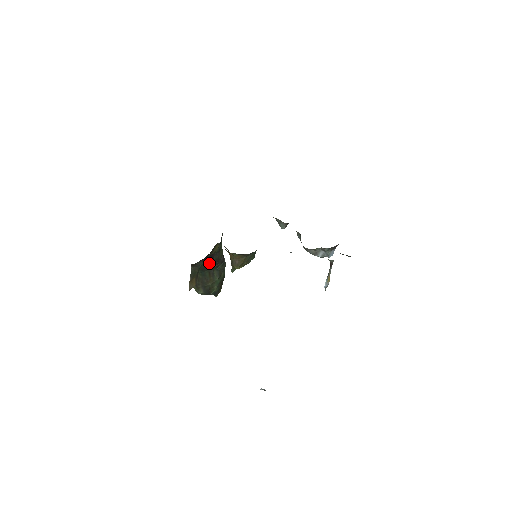
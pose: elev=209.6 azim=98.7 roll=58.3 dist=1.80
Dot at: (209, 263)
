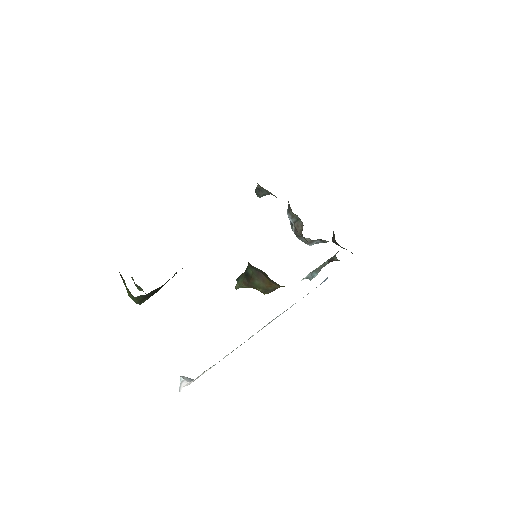
Dot at: occluded
